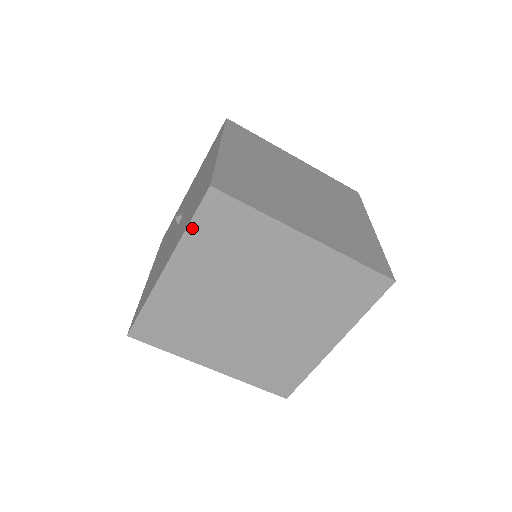
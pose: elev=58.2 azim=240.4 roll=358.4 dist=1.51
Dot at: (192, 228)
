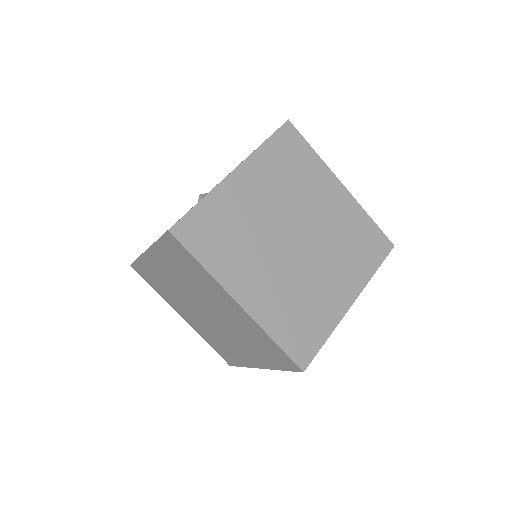
Dot at: (267, 144)
